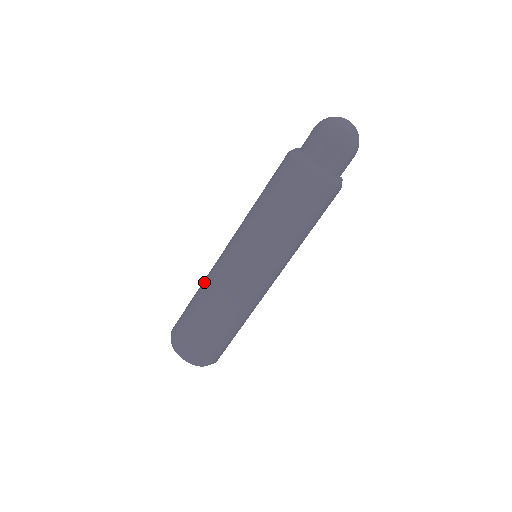
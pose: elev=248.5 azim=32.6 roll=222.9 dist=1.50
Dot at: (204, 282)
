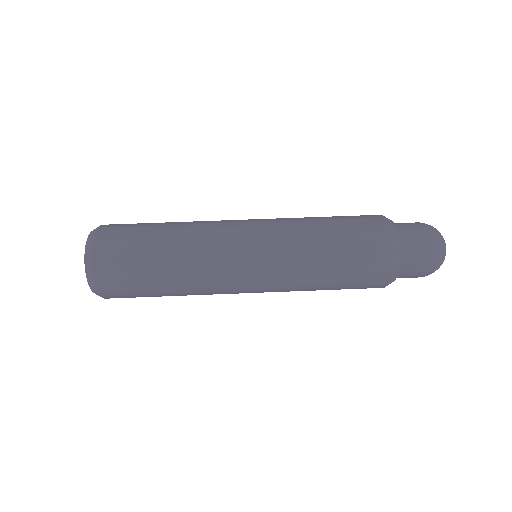
Dot at: occluded
